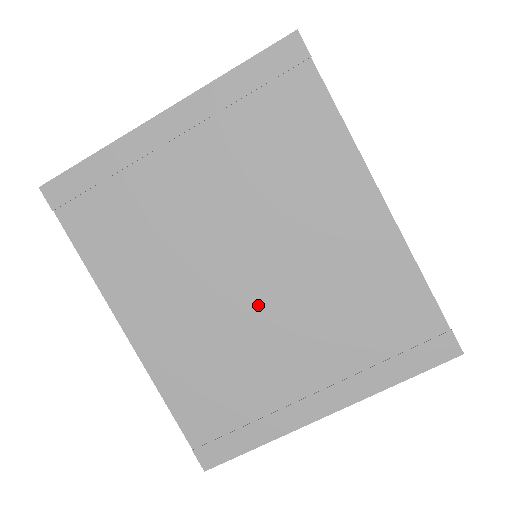
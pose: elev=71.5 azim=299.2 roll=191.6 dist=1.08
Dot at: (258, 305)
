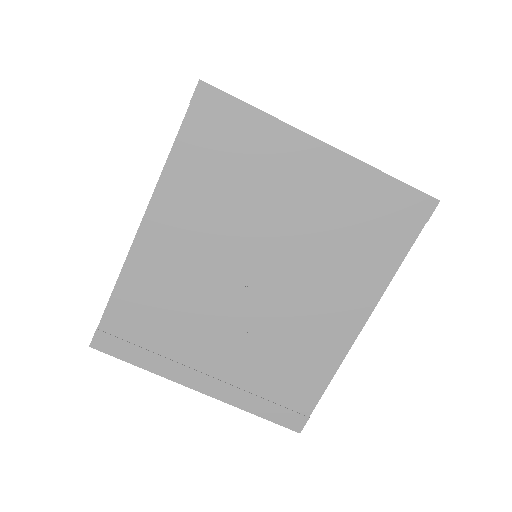
Dot at: (236, 301)
